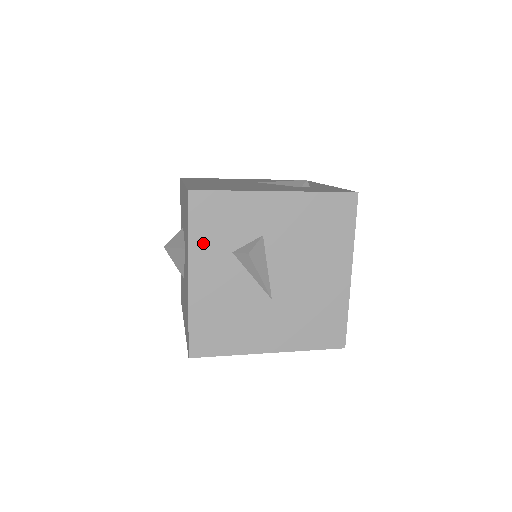
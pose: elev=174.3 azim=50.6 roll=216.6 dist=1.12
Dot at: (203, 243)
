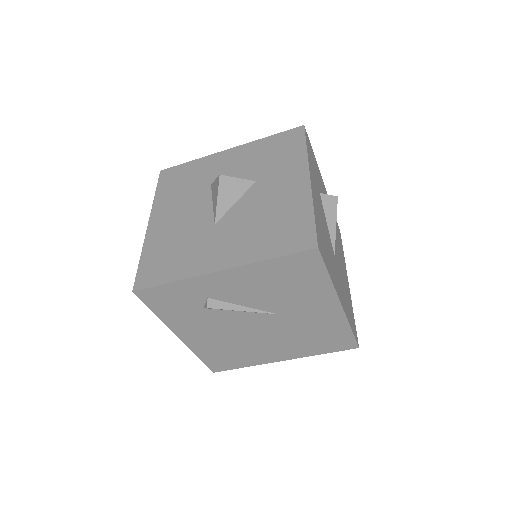
Dot at: (311, 166)
